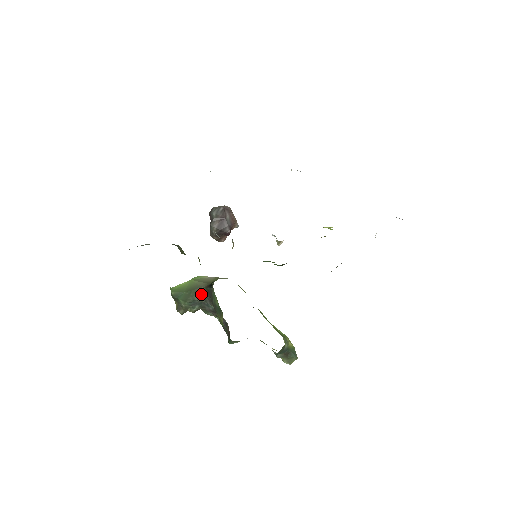
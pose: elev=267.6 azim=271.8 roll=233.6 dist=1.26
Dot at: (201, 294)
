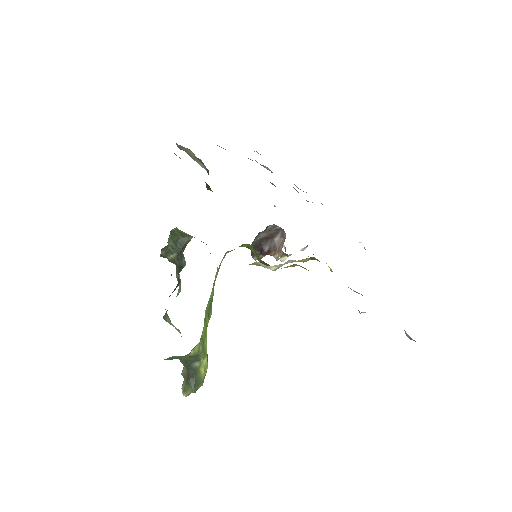
Dot at: (186, 240)
